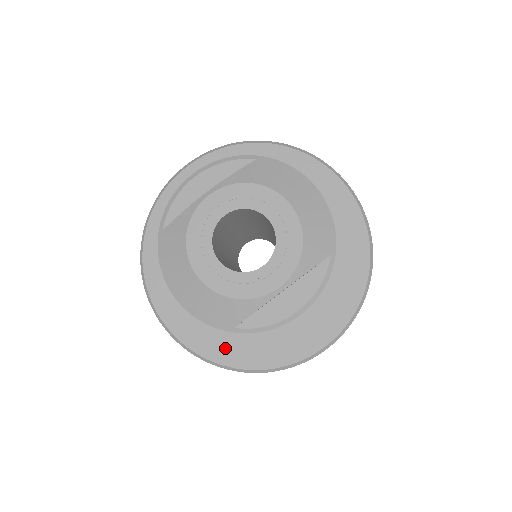
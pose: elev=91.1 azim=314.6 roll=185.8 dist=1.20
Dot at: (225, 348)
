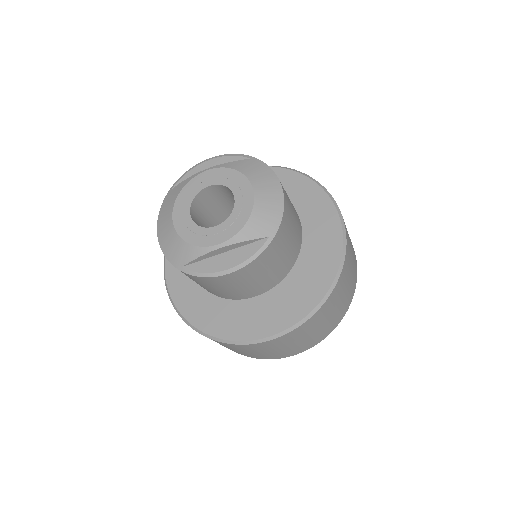
Dot at: (196, 310)
